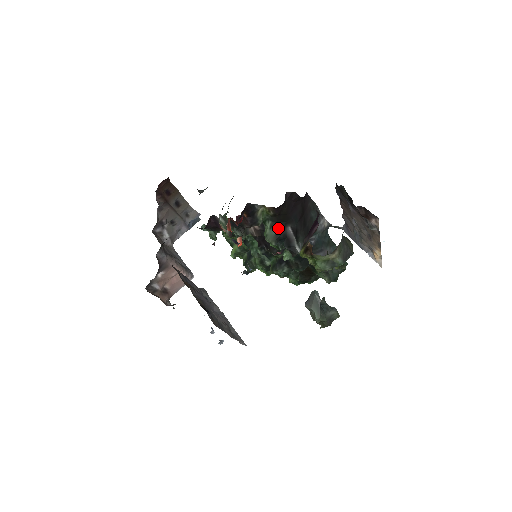
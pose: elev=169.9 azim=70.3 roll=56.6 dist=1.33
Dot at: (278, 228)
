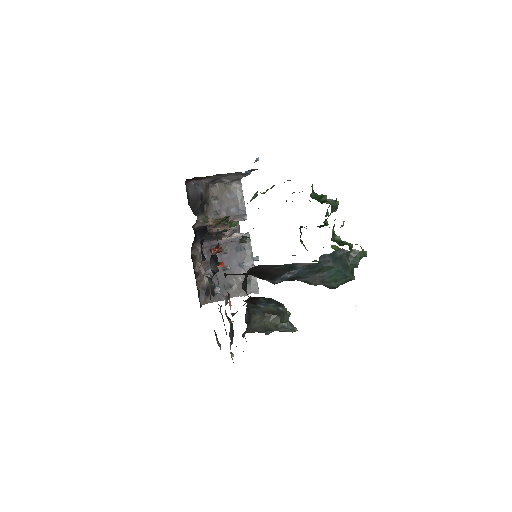
Dot at: occluded
